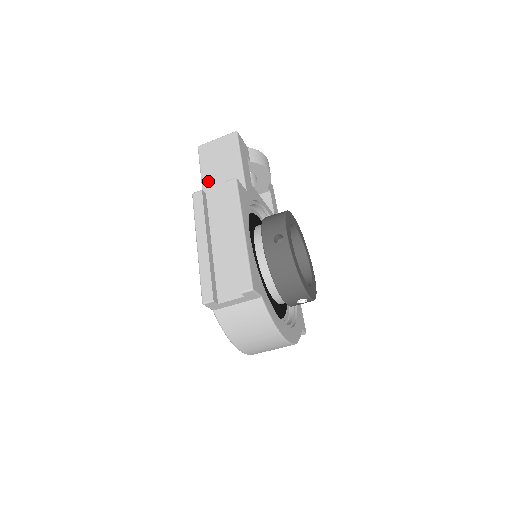
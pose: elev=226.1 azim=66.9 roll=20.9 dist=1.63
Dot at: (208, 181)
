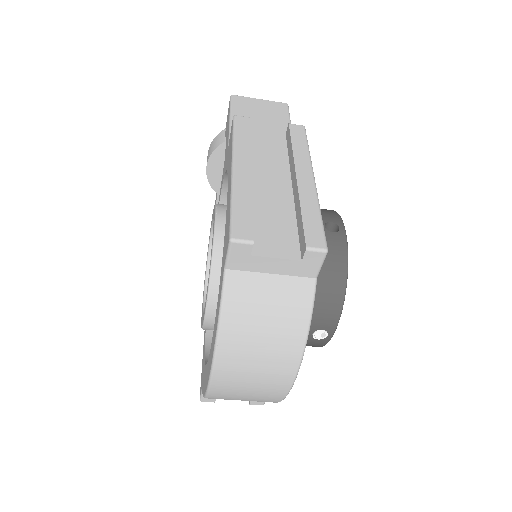
Dot at: occluded
